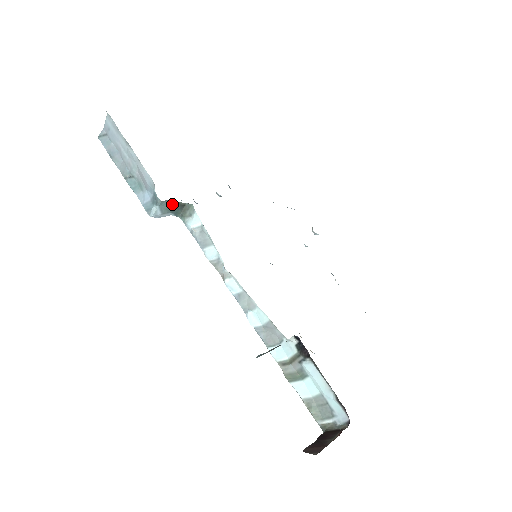
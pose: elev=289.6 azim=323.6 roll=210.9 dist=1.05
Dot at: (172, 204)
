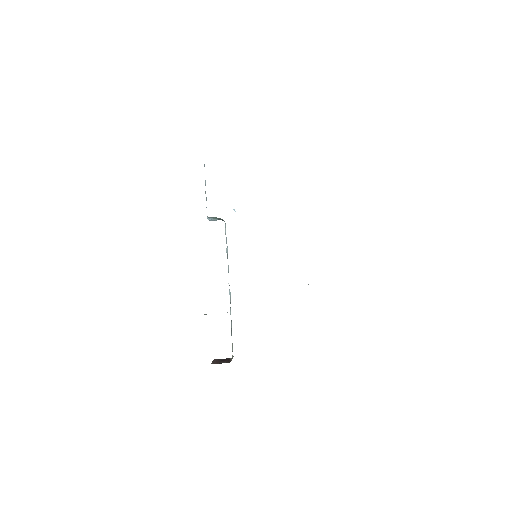
Dot at: (216, 217)
